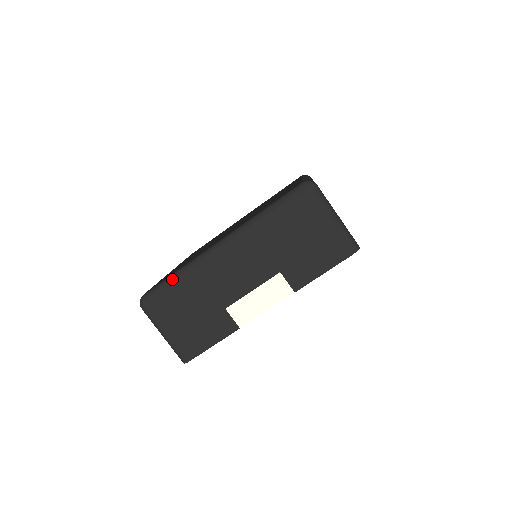
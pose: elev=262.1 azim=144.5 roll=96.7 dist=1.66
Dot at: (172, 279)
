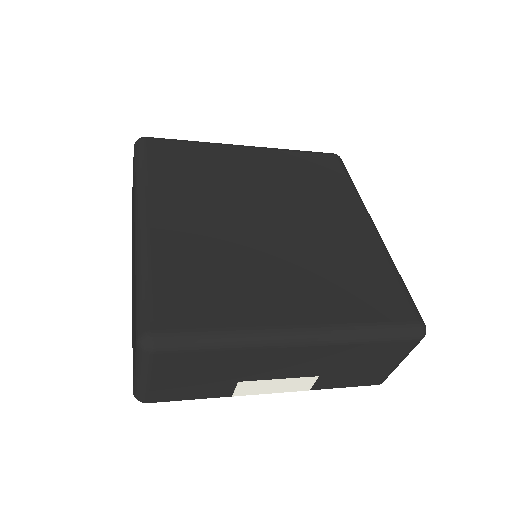
Dot at: (213, 342)
